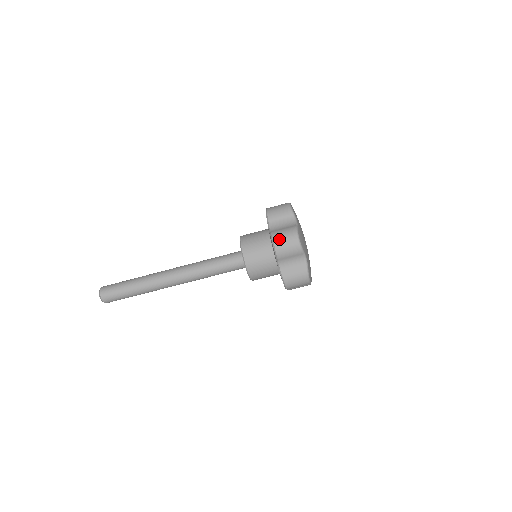
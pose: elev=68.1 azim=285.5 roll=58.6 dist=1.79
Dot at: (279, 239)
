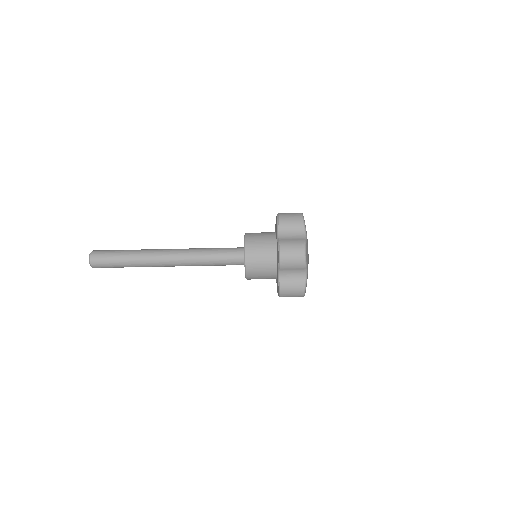
Dot at: (286, 250)
